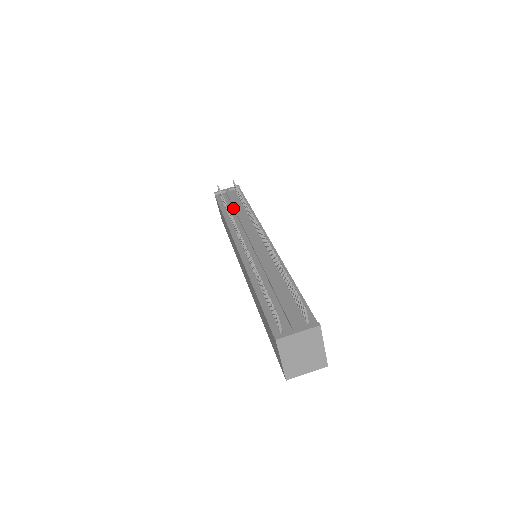
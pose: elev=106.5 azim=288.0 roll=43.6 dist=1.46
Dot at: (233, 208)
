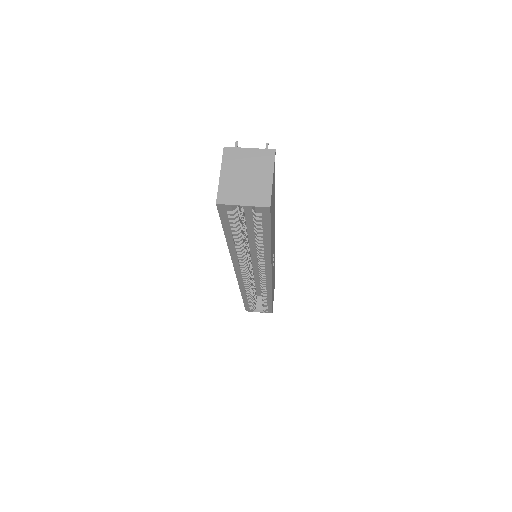
Dot at: occluded
